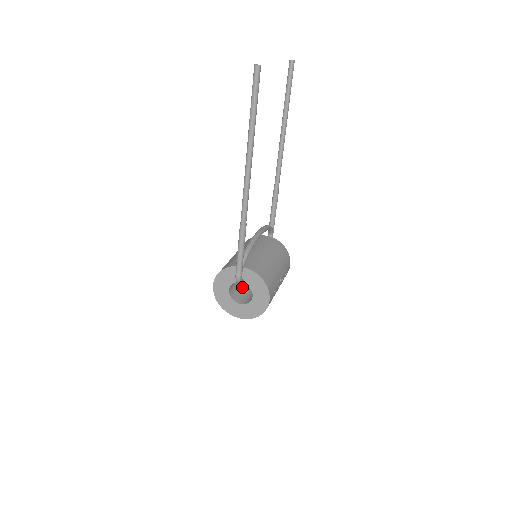
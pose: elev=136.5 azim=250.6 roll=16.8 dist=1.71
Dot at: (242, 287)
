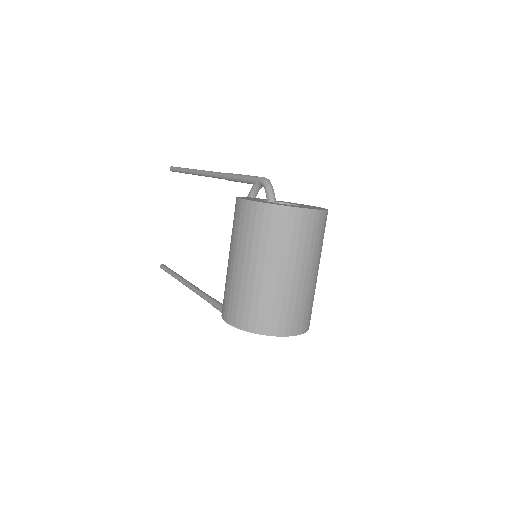
Dot at: occluded
